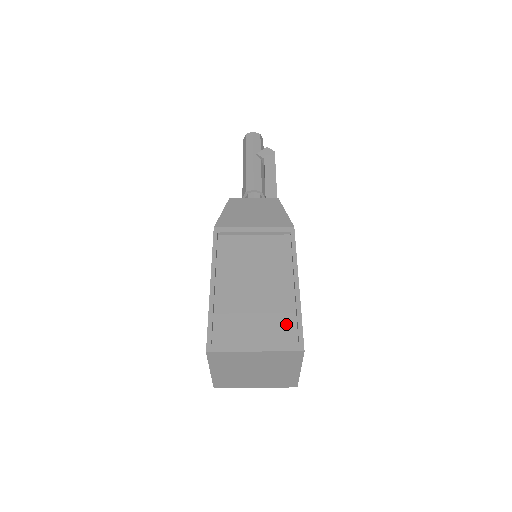
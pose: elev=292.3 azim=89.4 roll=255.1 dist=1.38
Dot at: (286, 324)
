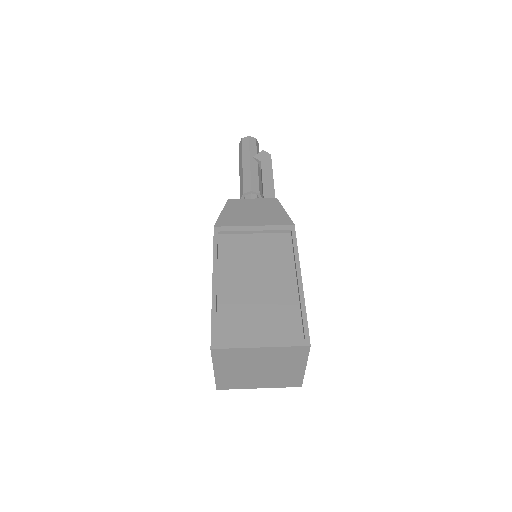
Dot at: (291, 320)
